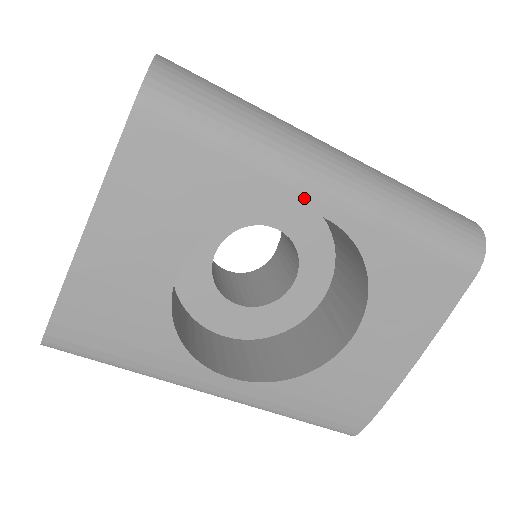
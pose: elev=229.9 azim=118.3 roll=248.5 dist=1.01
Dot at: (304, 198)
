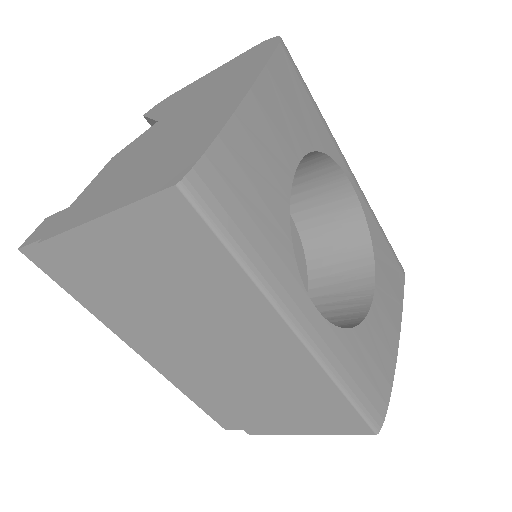
Dot at: (345, 166)
